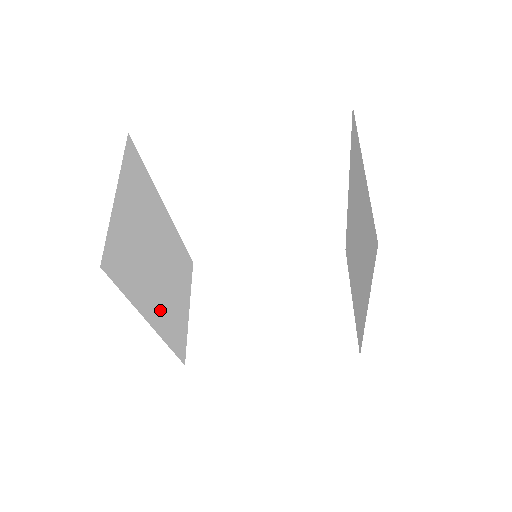
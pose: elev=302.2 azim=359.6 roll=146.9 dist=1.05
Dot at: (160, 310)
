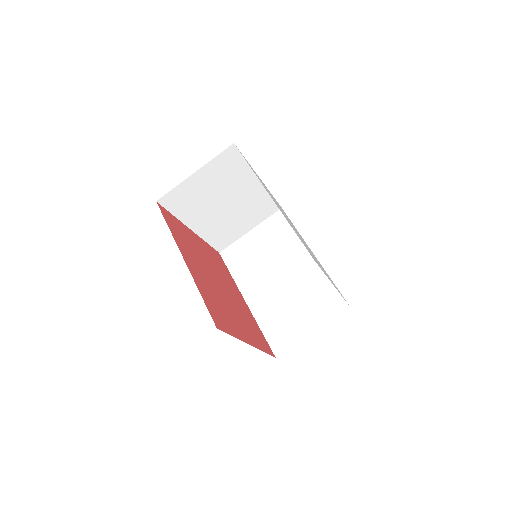
Dot at: occluded
